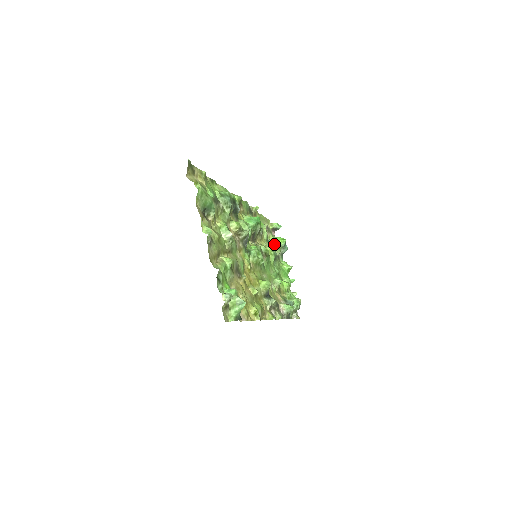
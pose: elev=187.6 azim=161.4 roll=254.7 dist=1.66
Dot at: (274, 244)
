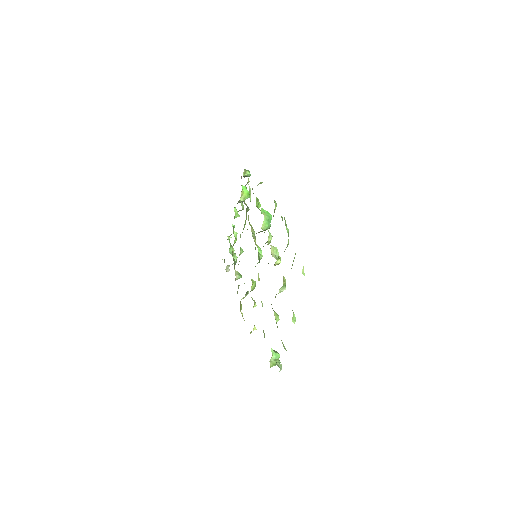
Dot at: occluded
